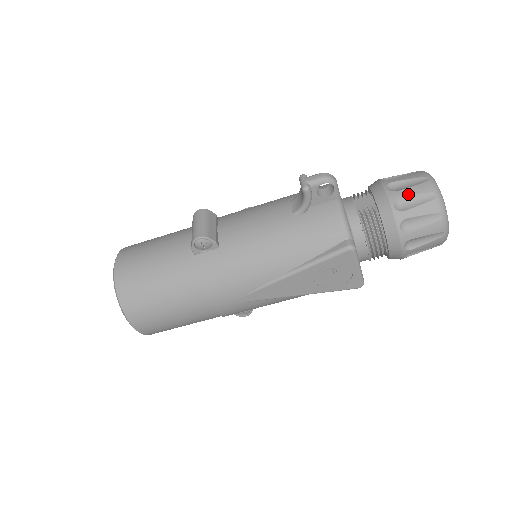
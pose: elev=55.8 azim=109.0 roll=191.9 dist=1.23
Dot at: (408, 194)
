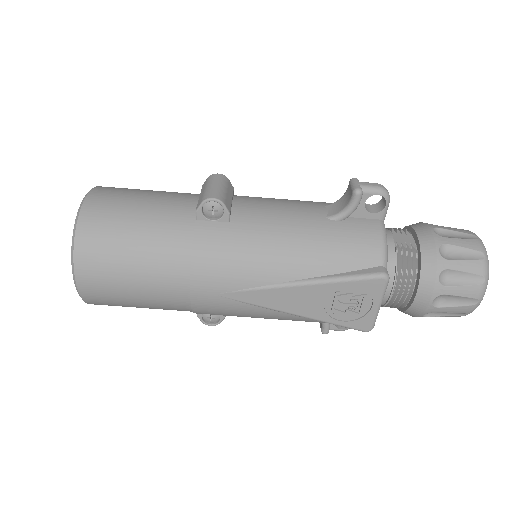
Dot at: (456, 244)
